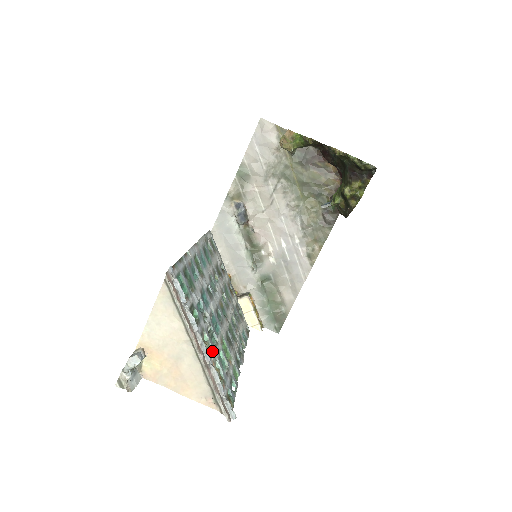
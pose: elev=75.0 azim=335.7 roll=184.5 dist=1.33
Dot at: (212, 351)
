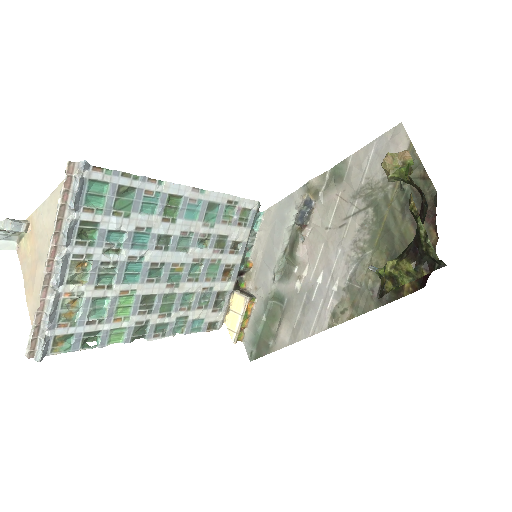
Dot at: (83, 285)
